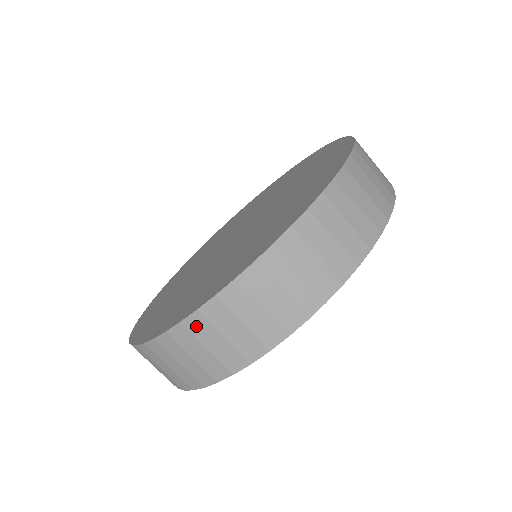
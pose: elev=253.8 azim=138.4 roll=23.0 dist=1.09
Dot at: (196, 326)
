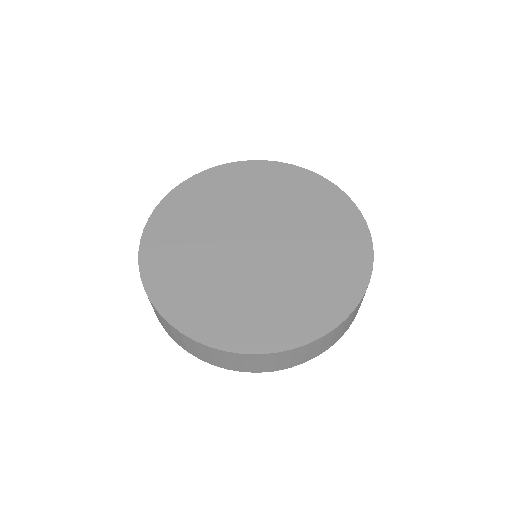
Dot at: (187, 339)
